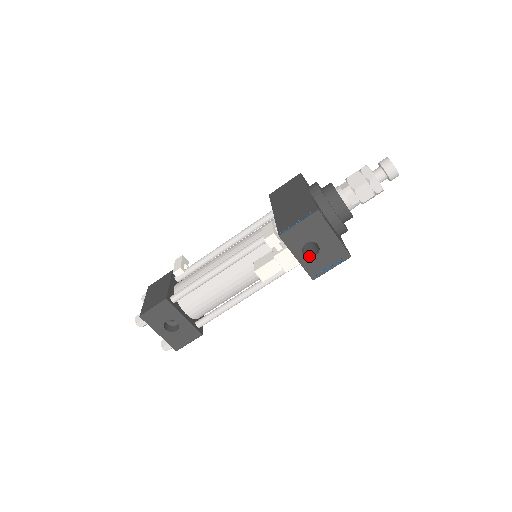
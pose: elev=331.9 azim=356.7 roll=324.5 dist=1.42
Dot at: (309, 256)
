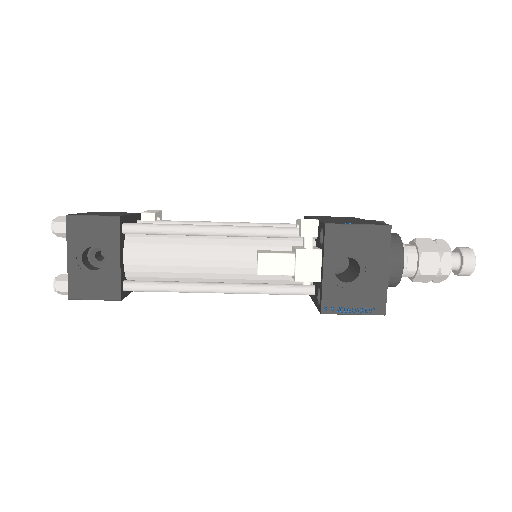
Dot at: occluded
